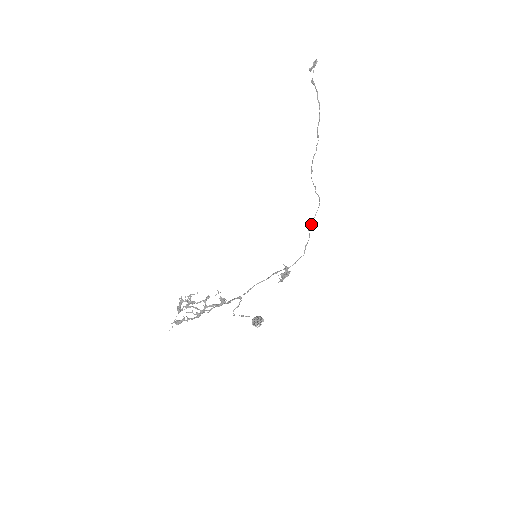
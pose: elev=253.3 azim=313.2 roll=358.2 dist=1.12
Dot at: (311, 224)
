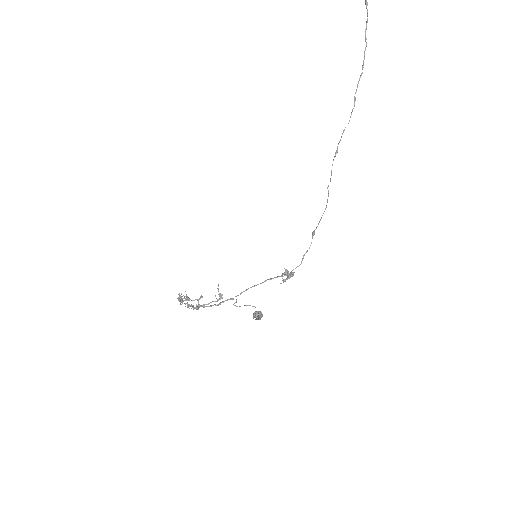
Dot at: (315, 229)
